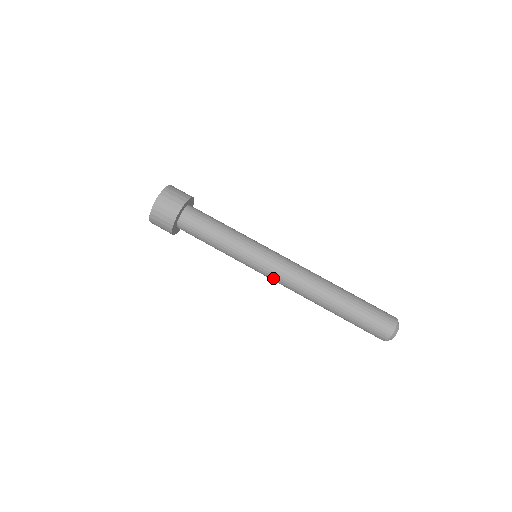
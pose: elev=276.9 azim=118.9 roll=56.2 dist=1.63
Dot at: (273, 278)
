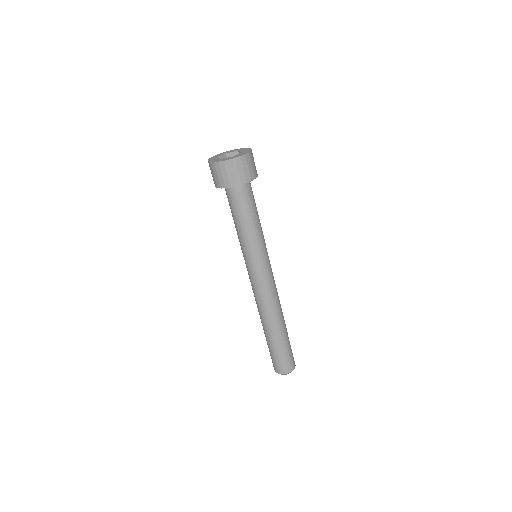
Dot at: (250, 280)
